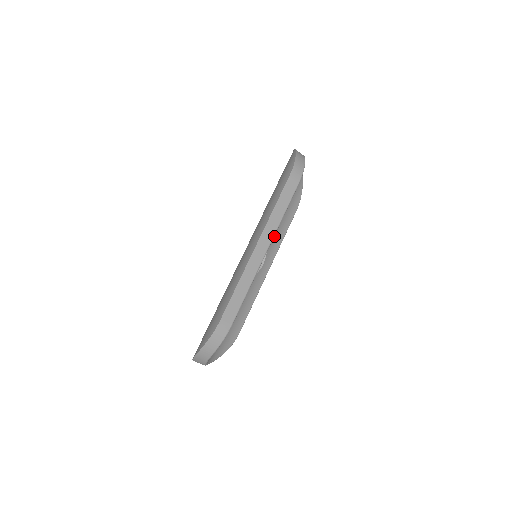
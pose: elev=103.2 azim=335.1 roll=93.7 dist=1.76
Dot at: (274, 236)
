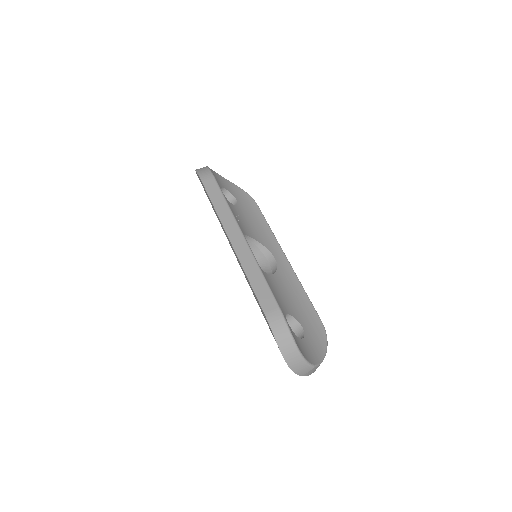
Dot at: (258, 234)
